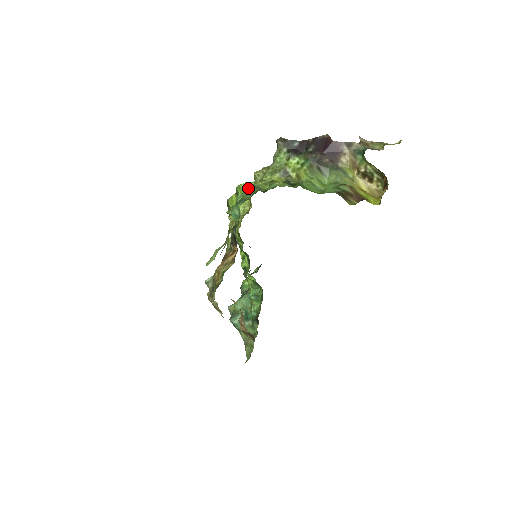
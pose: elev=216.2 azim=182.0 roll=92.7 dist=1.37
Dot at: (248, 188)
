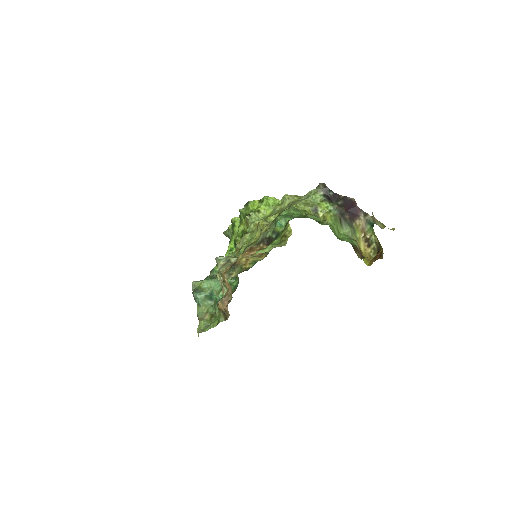
Dot at: (293, 208)
